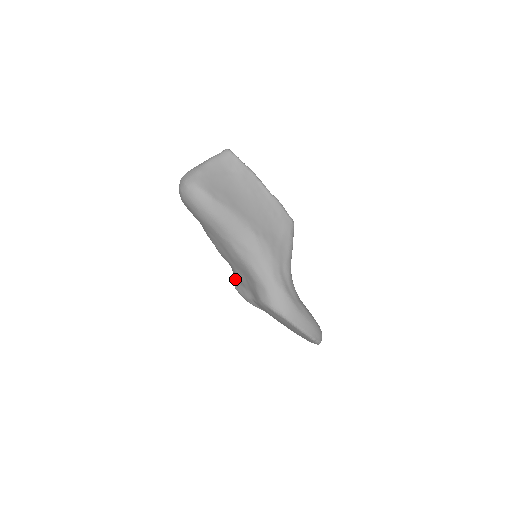
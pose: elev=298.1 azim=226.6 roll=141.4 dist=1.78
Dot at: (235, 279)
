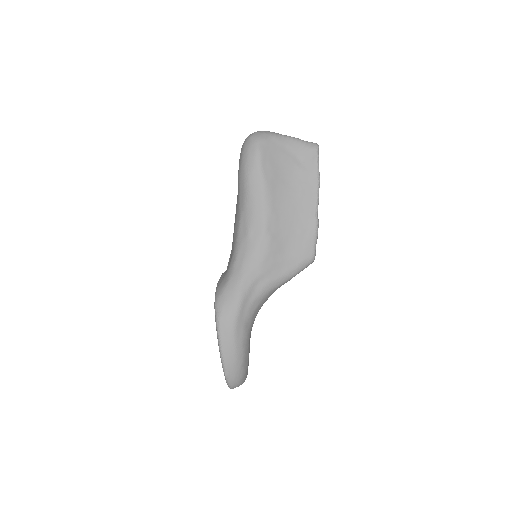
Dot at: occluded
